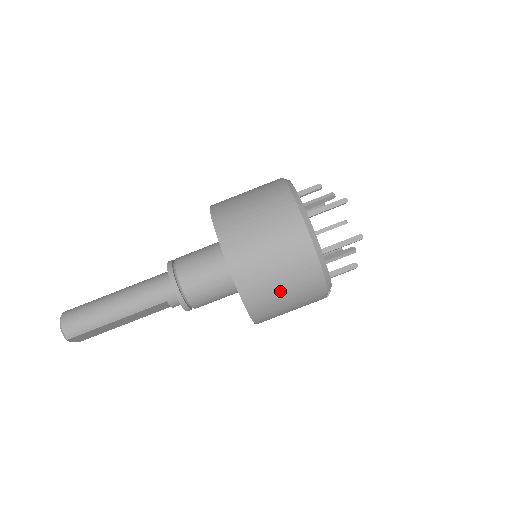
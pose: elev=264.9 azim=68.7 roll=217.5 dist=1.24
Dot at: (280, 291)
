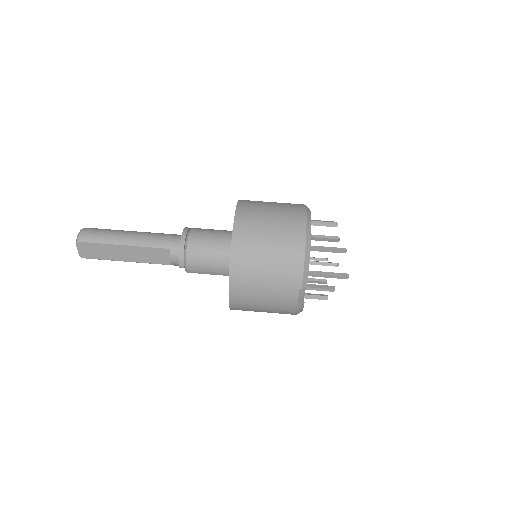
Dot at: (264, 259)
